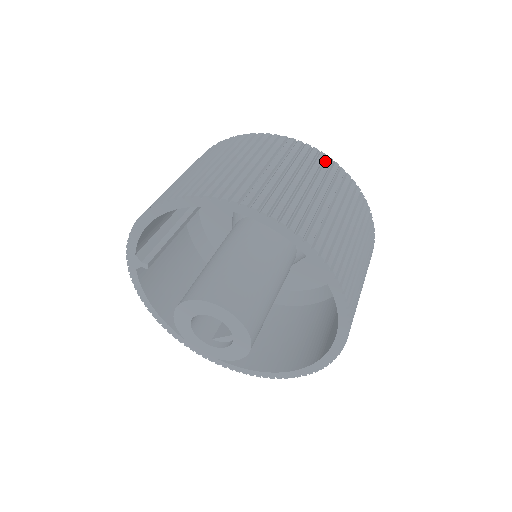
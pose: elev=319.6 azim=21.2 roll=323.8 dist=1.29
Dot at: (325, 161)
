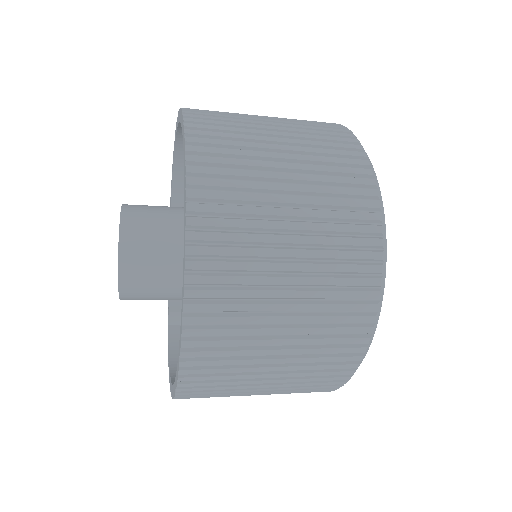
Dot at: occluded
